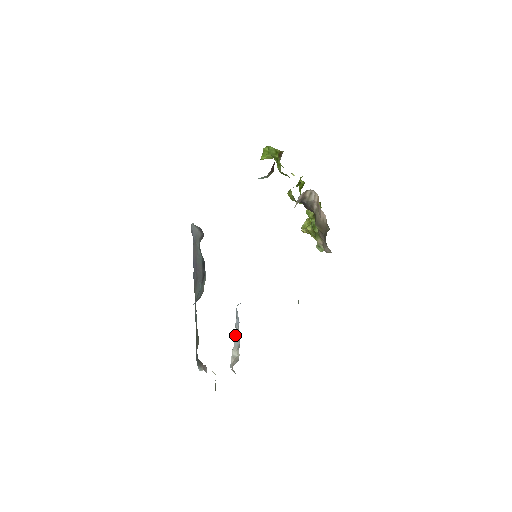
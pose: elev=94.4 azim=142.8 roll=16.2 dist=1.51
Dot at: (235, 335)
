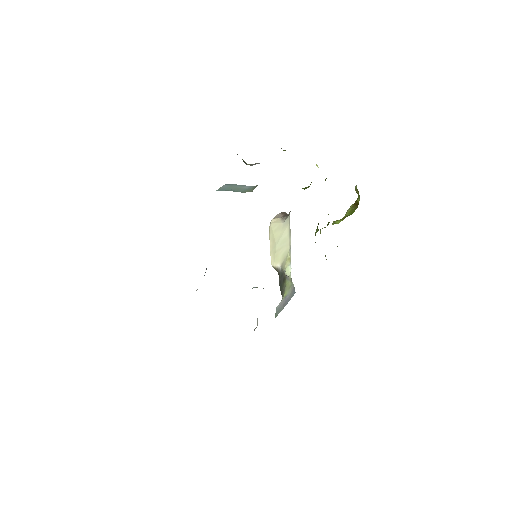
Dot at: occluded
